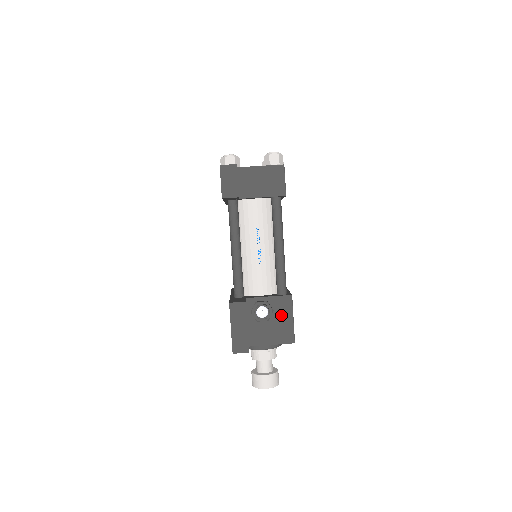
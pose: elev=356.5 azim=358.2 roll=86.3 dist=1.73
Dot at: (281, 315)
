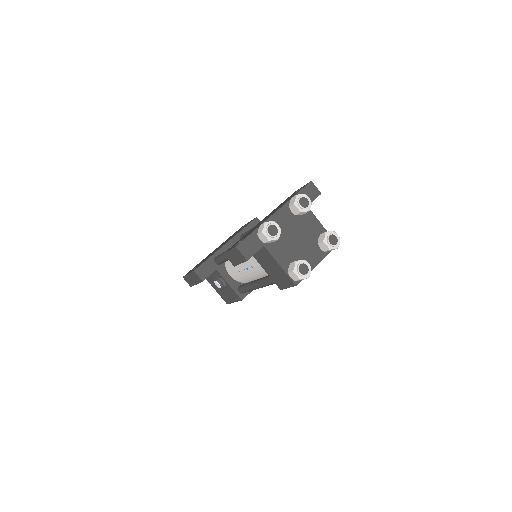
Dot at: (229, 294)
